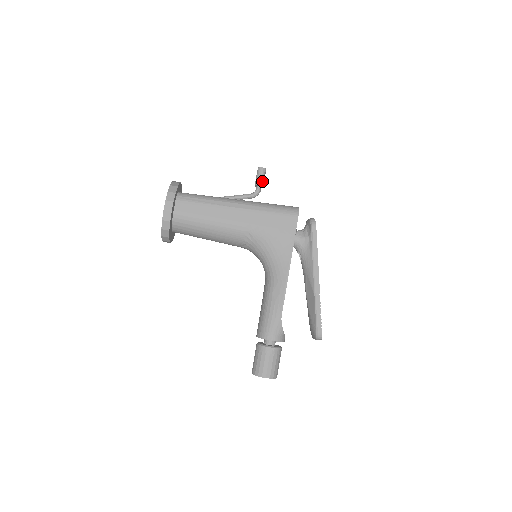
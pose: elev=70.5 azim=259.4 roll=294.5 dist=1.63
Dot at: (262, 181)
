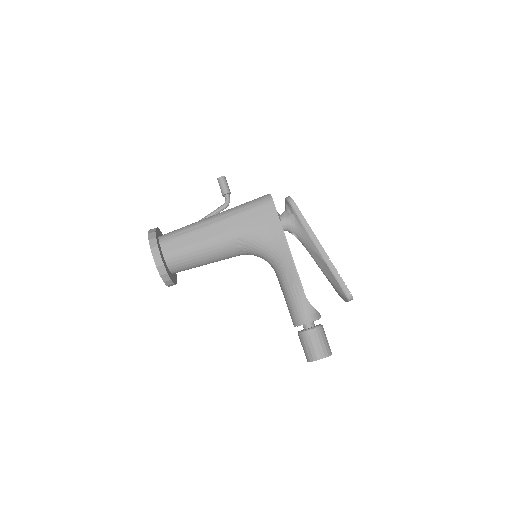
Dot at: (227, 188)
